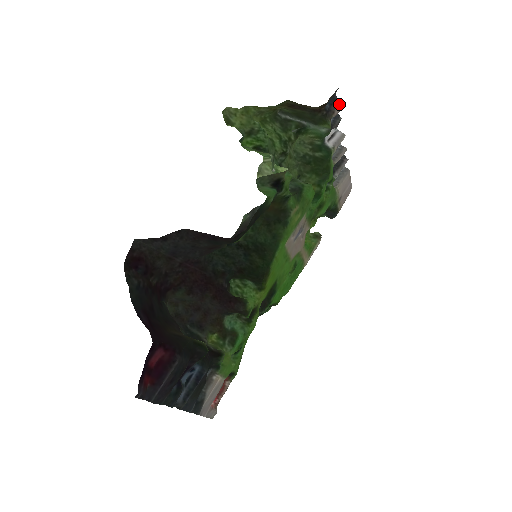
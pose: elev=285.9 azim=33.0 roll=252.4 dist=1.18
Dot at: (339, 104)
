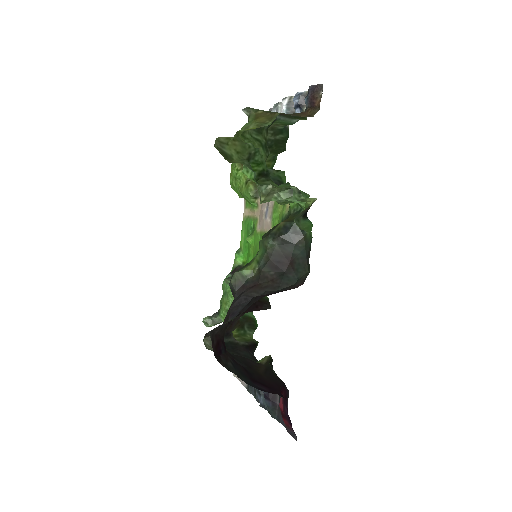
Dot at: occluded
